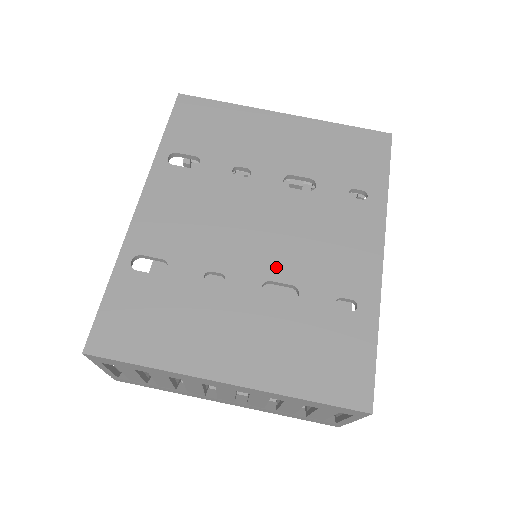
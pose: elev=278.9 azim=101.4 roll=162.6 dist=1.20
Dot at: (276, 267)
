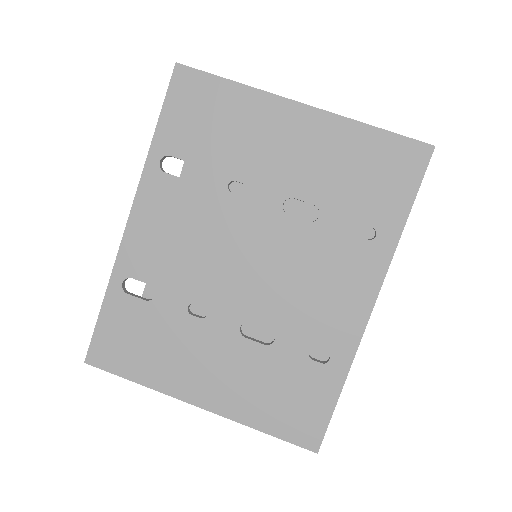
Dot at: (258, 308)
